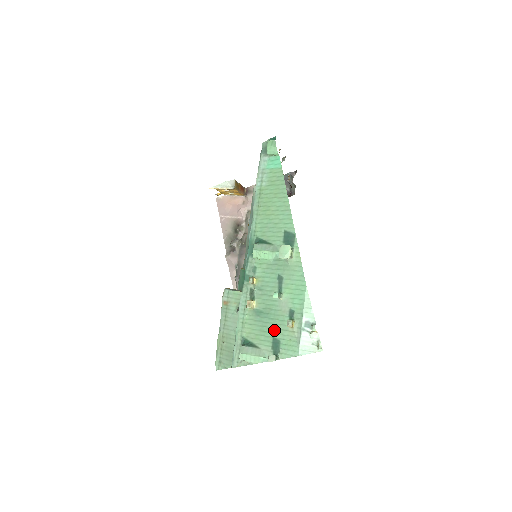
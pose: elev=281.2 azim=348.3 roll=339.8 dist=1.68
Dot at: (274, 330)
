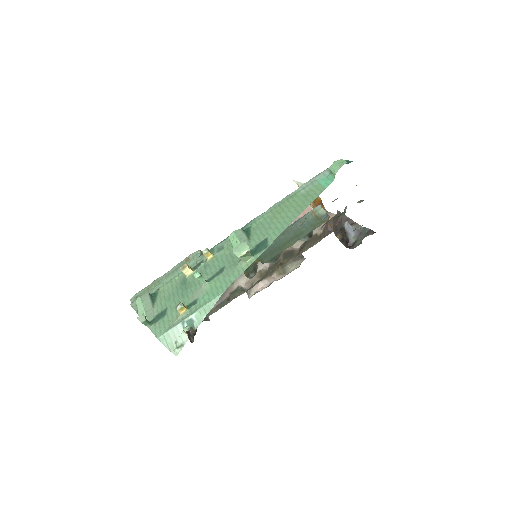
Dot at: (173, 304)
